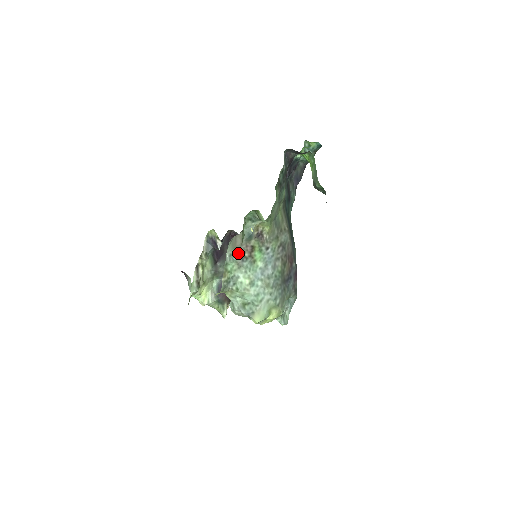
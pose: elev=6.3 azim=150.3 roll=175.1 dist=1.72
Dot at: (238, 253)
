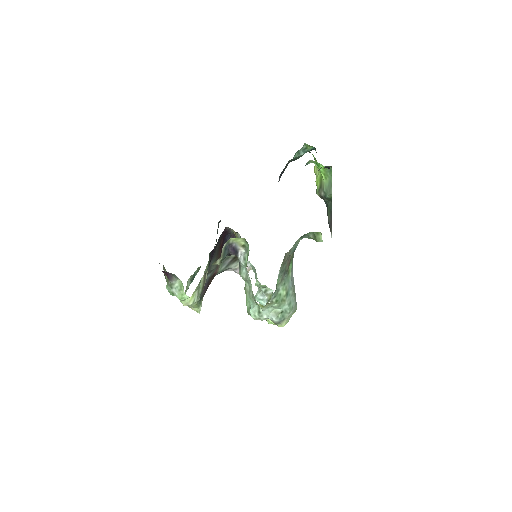
Dot at: (284, 268)
